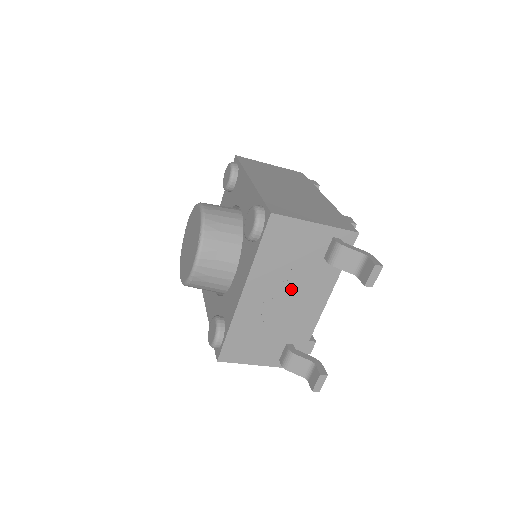
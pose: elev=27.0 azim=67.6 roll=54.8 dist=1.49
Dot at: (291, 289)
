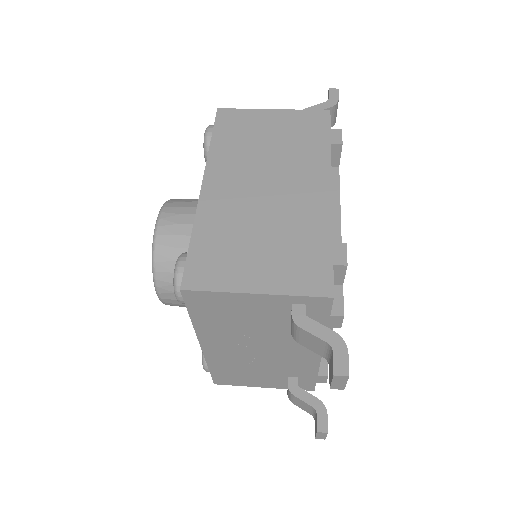
Dot at: (262, 343)
